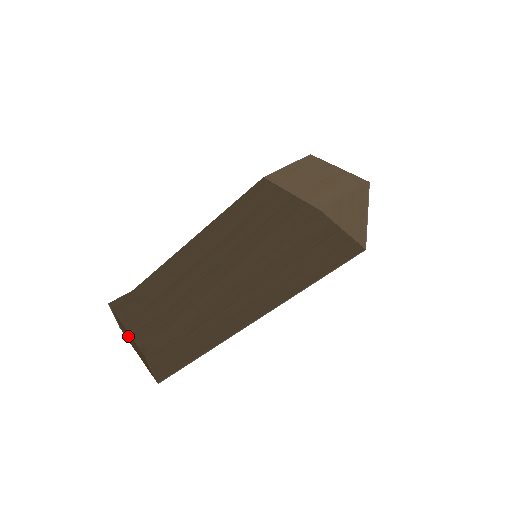
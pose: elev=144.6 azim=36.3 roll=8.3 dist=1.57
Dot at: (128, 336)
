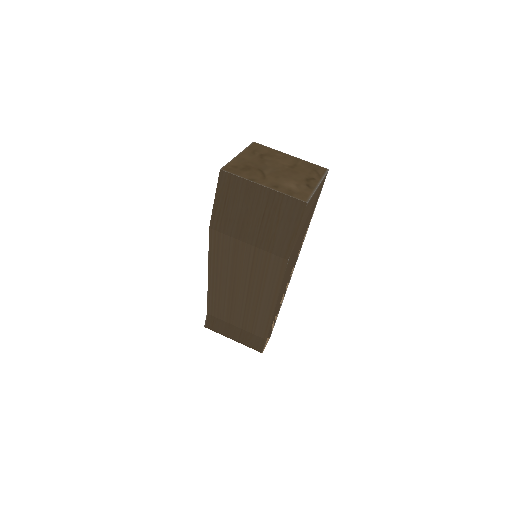
Dot at: occluded
